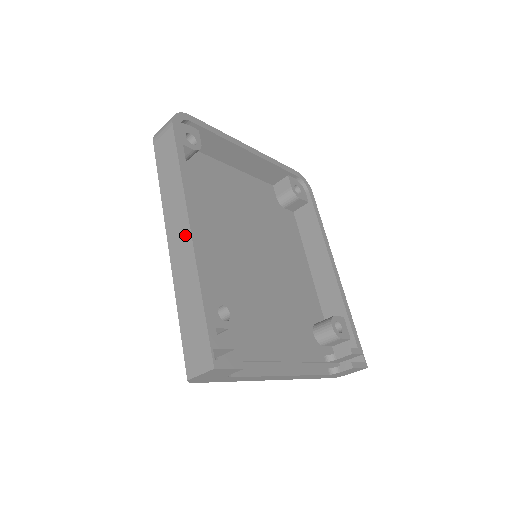
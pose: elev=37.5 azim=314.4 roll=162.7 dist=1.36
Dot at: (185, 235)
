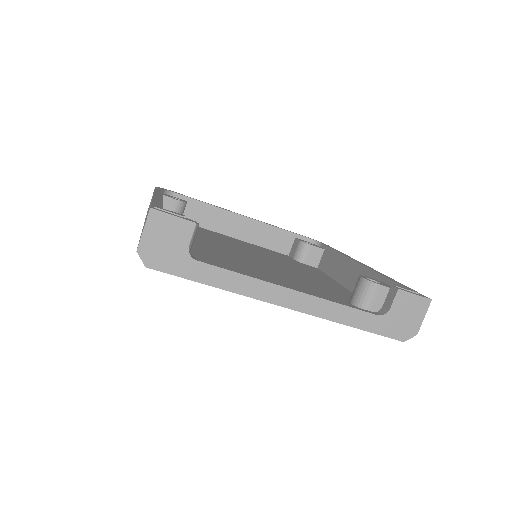
Dot at: occluded
